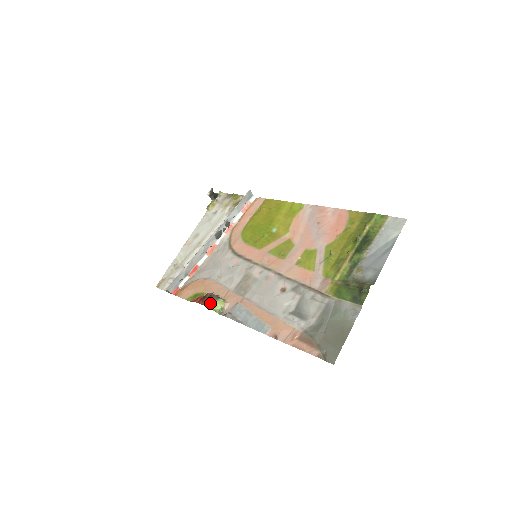
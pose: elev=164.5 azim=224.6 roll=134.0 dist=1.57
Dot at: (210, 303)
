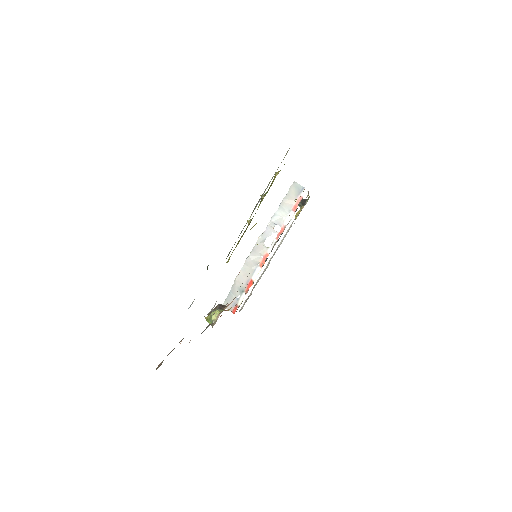
Dot at: (209, 314)
